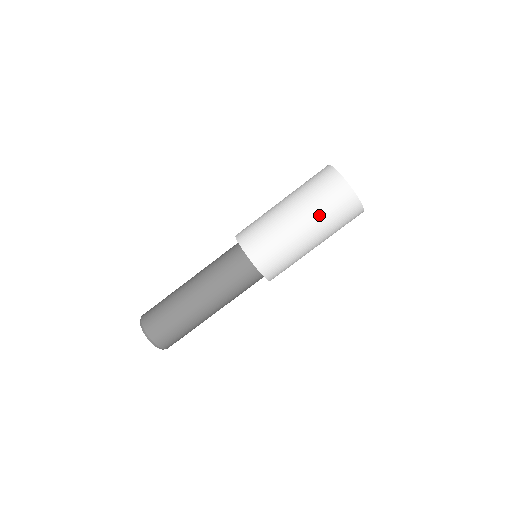
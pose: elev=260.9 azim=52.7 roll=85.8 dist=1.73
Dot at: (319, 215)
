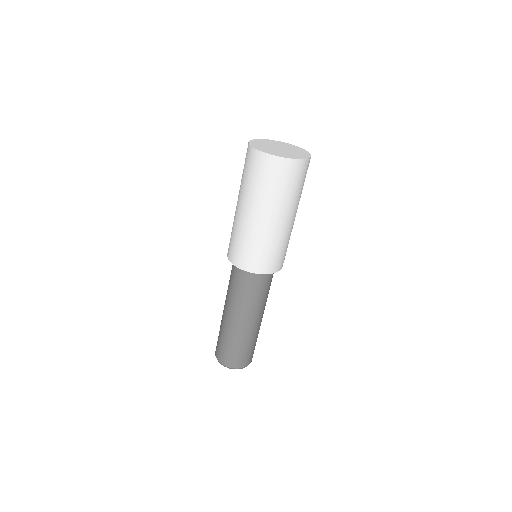
Dot at: (261, 197)
